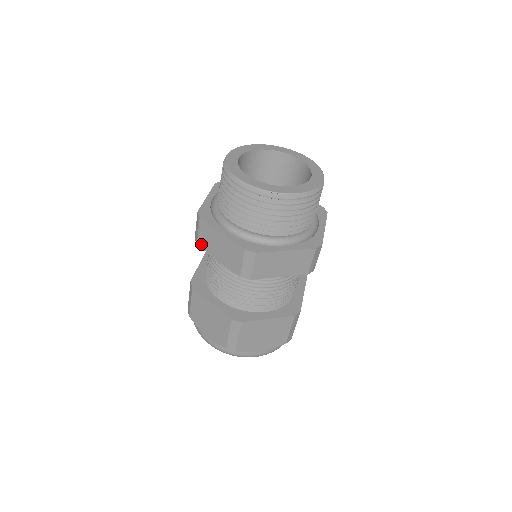
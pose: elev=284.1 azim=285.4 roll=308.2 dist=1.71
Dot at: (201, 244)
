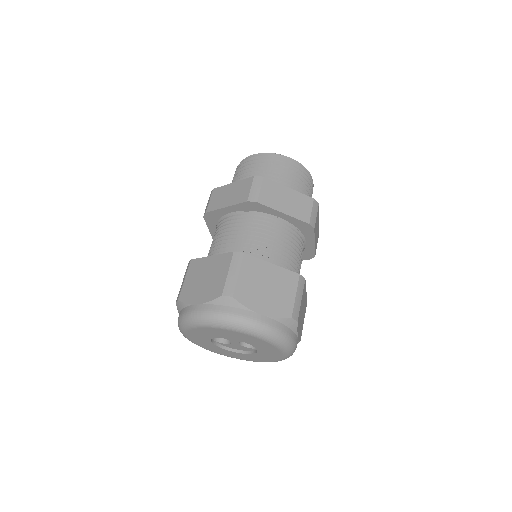
Dot at: (210, 208)
